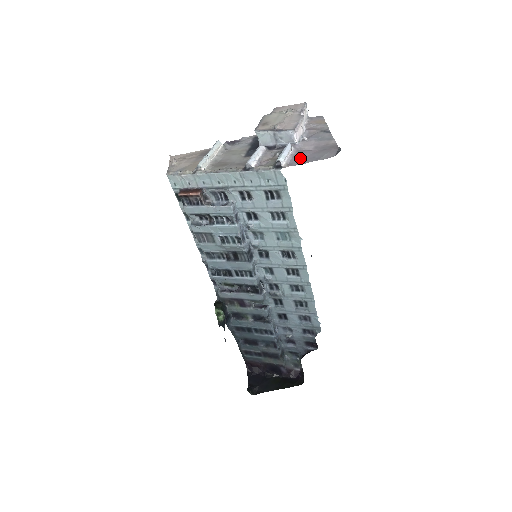
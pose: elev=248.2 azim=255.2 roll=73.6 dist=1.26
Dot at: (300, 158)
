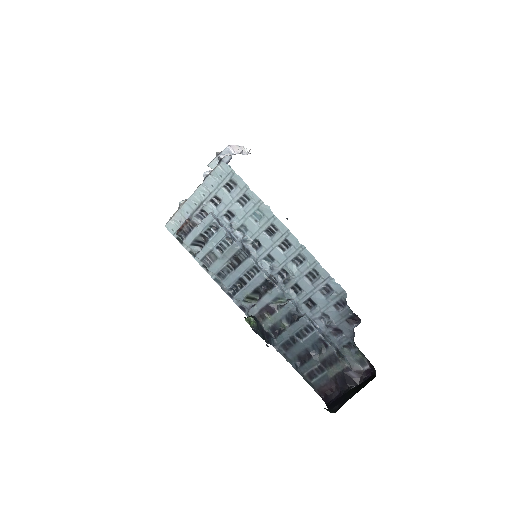
Dot at: occluded
